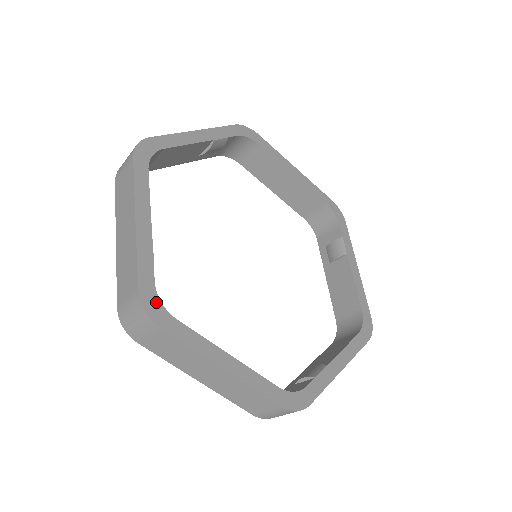
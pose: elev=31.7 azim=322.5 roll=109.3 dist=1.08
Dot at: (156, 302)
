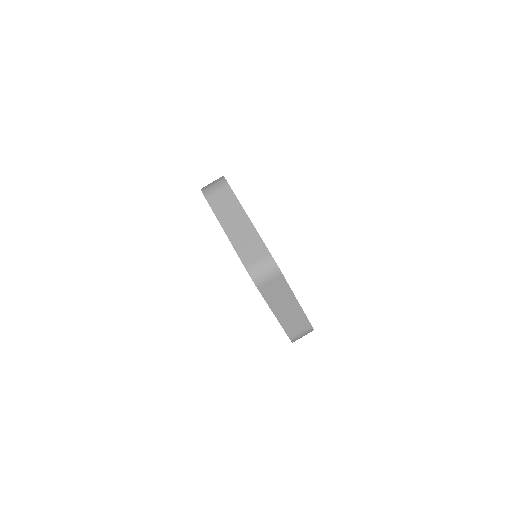
Dot at: occluded
